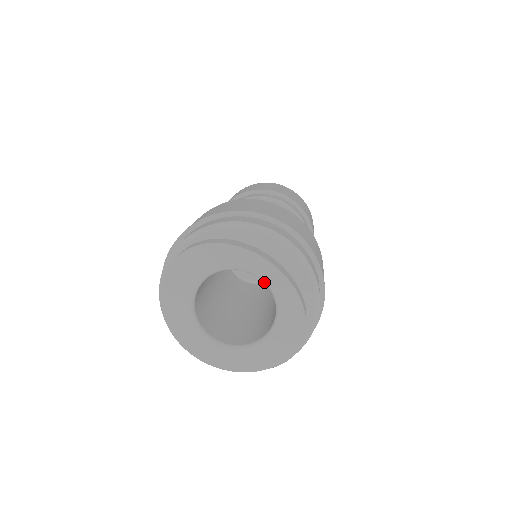
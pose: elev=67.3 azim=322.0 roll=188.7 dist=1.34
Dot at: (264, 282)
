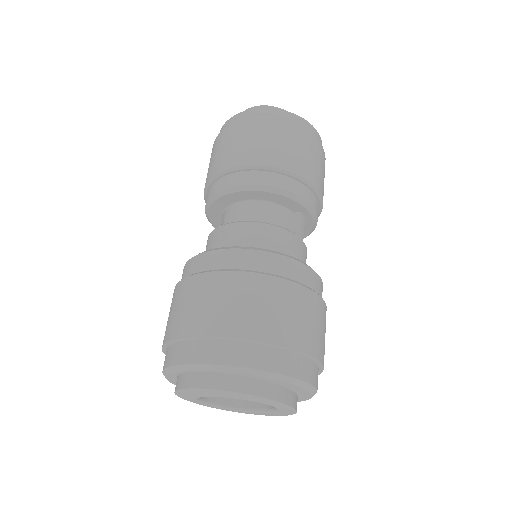
Dot at: (274, 406)
